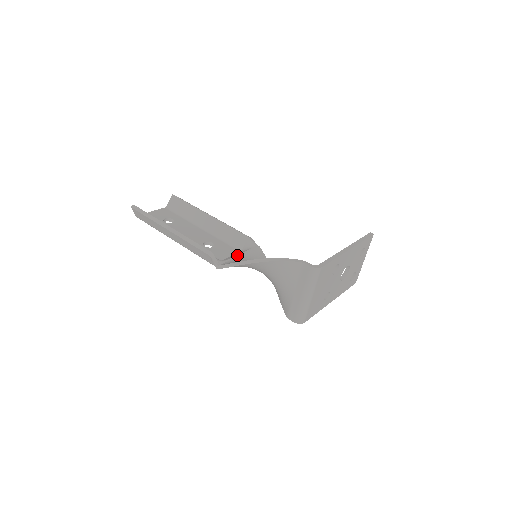
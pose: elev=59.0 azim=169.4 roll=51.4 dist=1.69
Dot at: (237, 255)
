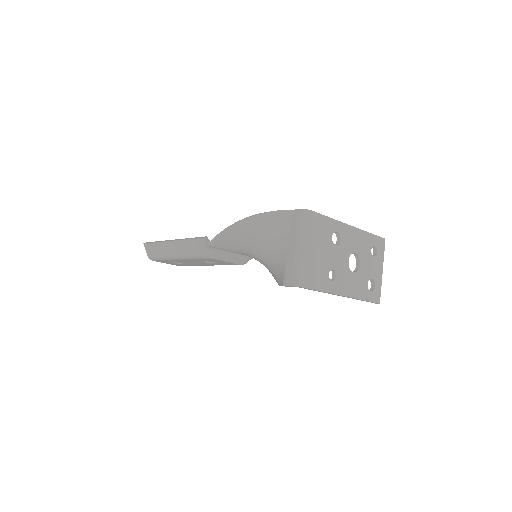
Dot at: occluded
